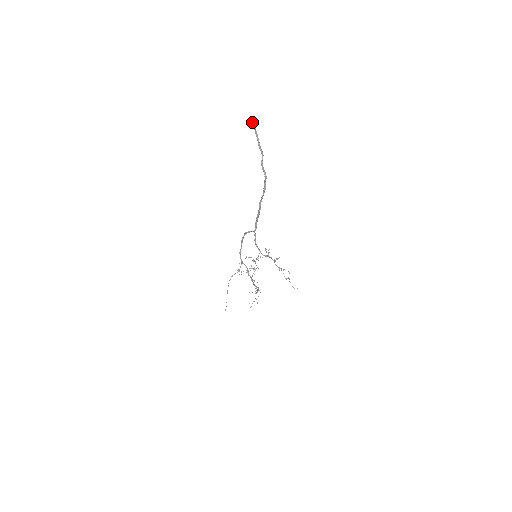
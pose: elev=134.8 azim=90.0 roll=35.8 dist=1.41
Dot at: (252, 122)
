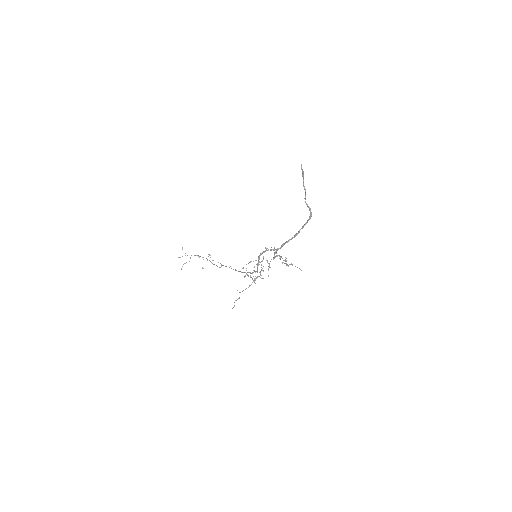
Dot at: occluded
